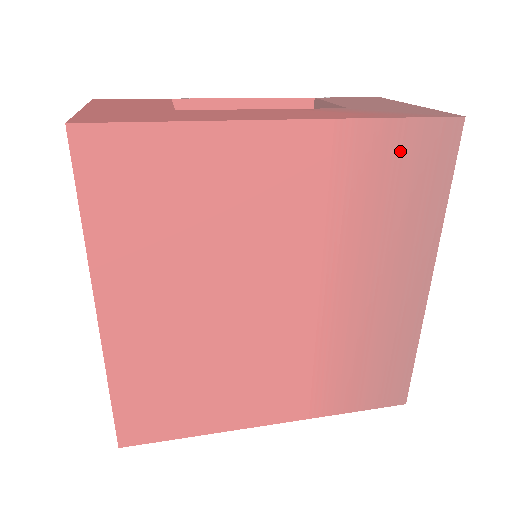
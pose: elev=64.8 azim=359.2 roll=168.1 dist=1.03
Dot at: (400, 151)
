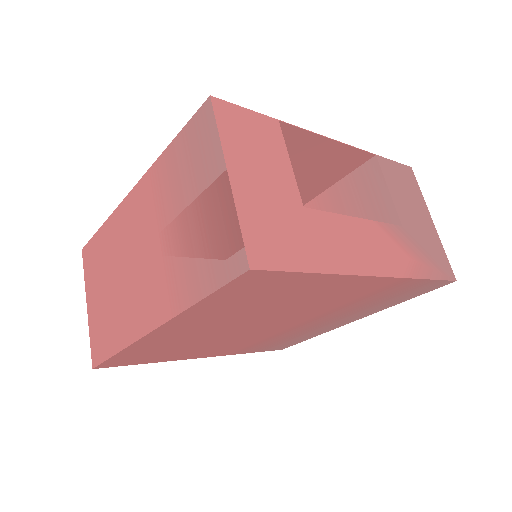
Dot at: (412, 288)
